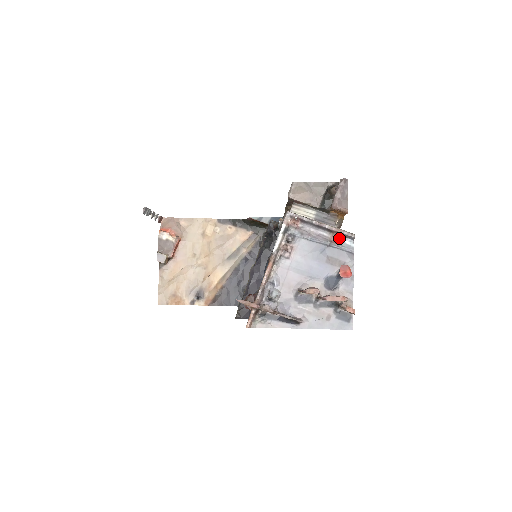
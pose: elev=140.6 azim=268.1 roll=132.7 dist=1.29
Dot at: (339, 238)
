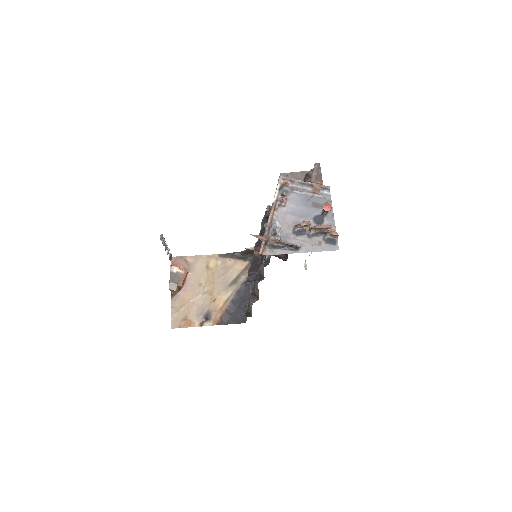
Dot at: (319, 190)
